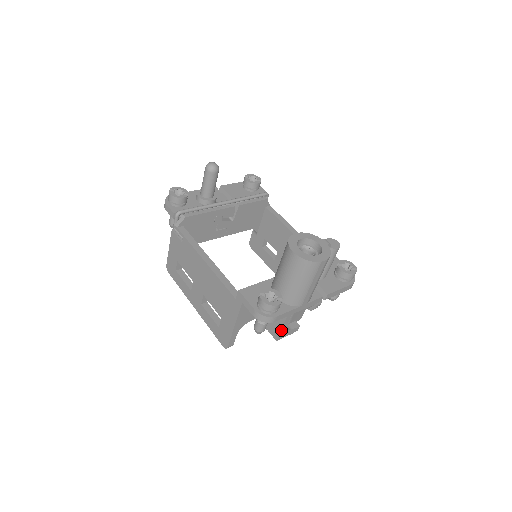
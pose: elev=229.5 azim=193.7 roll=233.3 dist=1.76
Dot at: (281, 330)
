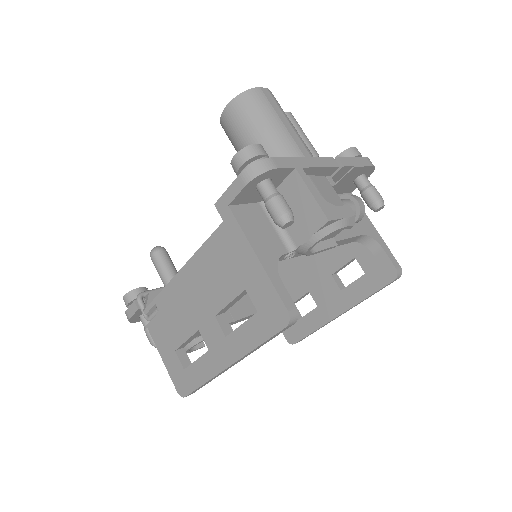
Dot at: (314, 198)
